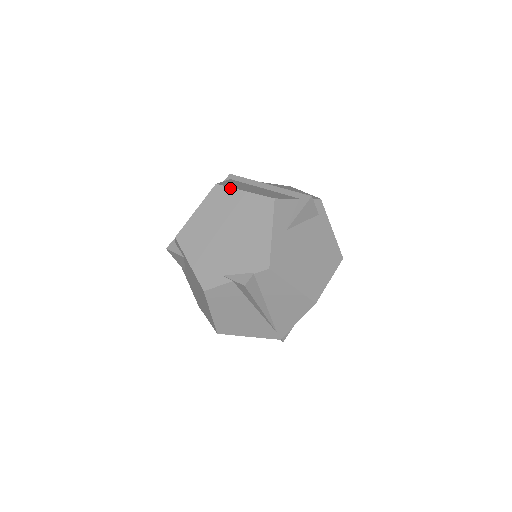
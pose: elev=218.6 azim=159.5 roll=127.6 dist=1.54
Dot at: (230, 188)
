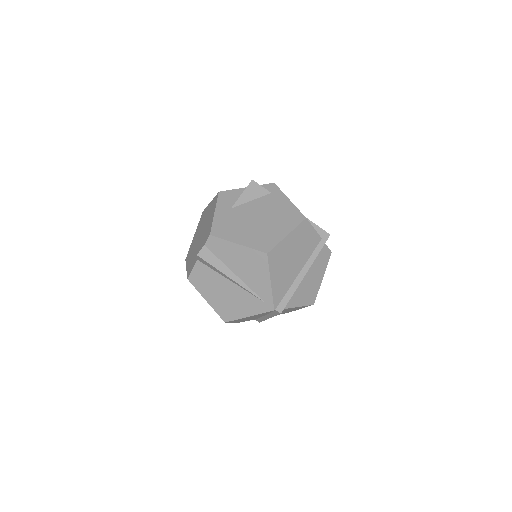
Dot at: (206, 207)
